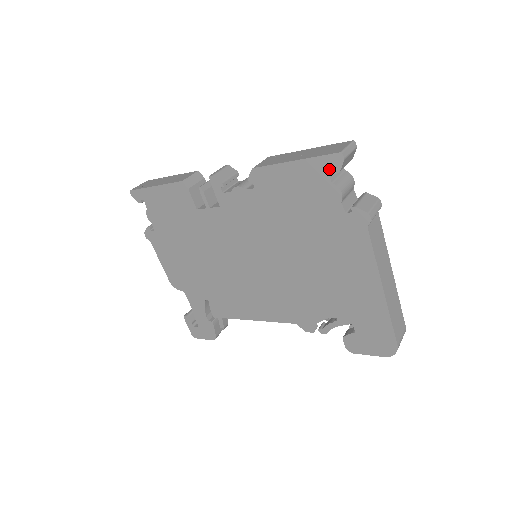
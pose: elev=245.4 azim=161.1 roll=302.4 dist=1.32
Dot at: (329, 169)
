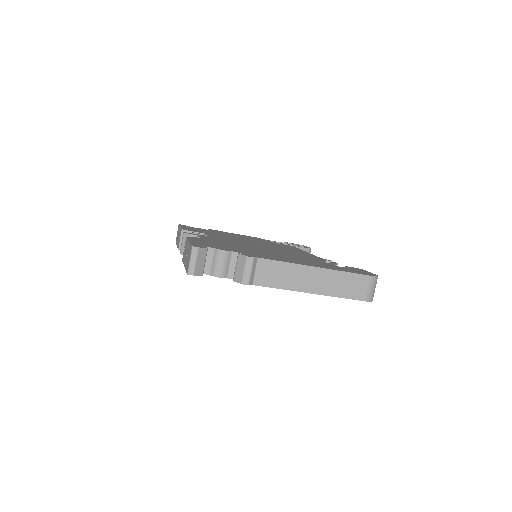
Dot at: occluded
